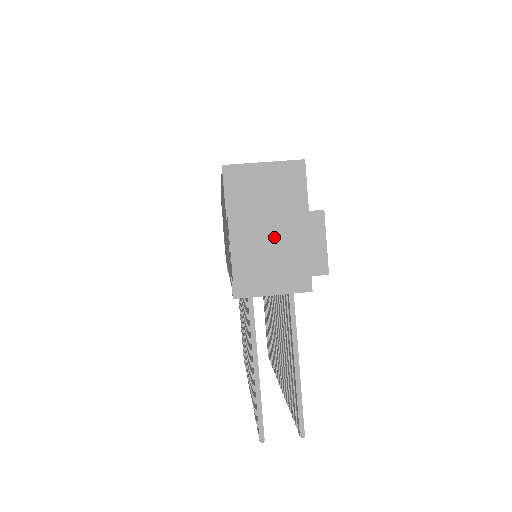
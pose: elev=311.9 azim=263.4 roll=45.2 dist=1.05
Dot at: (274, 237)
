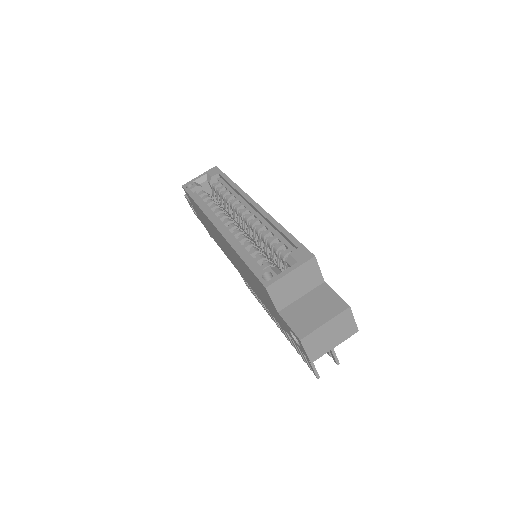
Dot at: (327, 333)
